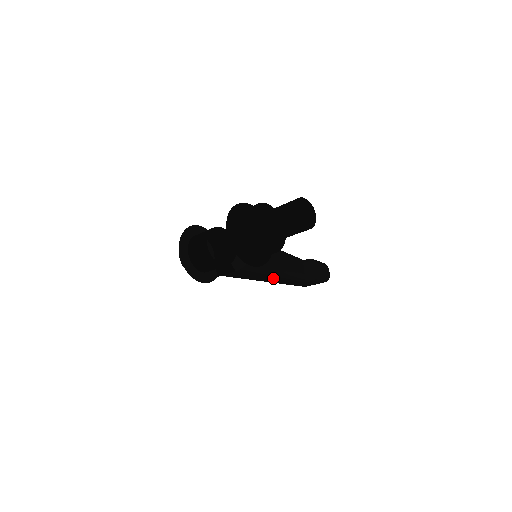
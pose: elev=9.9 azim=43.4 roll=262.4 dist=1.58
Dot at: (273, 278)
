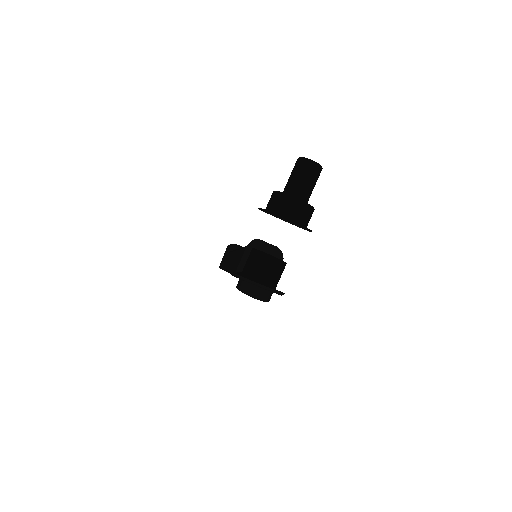
Dot at: occluded
